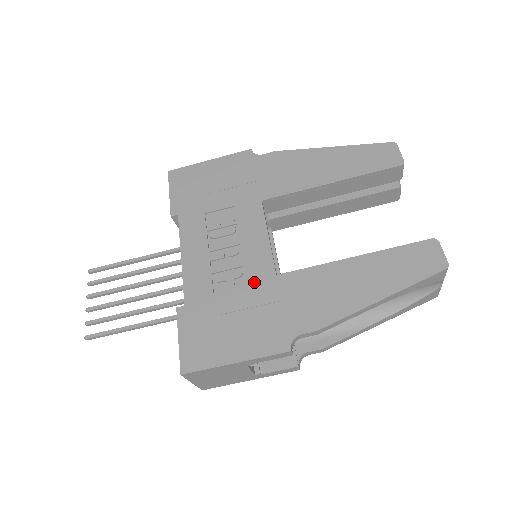
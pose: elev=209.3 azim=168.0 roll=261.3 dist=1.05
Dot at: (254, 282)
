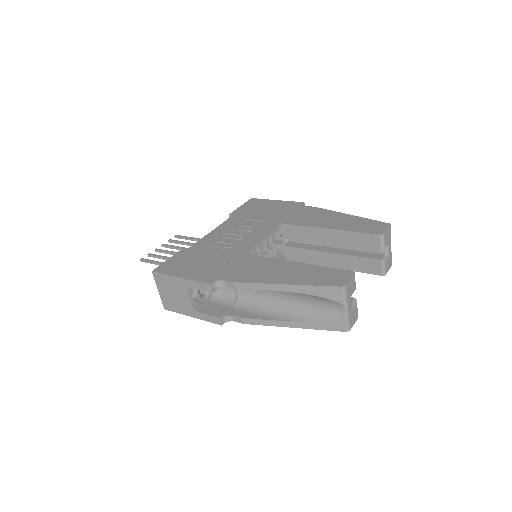
Dot at: (231, 252)
